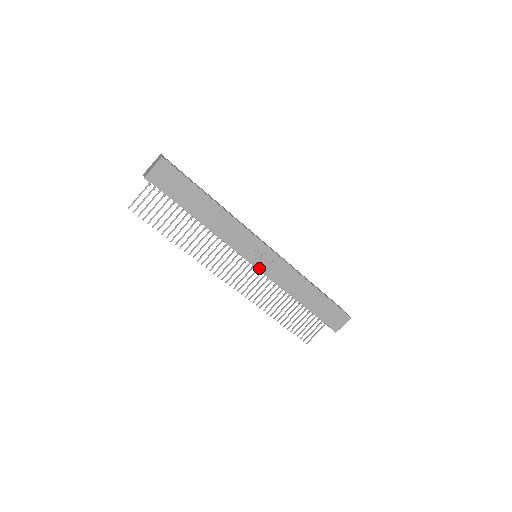
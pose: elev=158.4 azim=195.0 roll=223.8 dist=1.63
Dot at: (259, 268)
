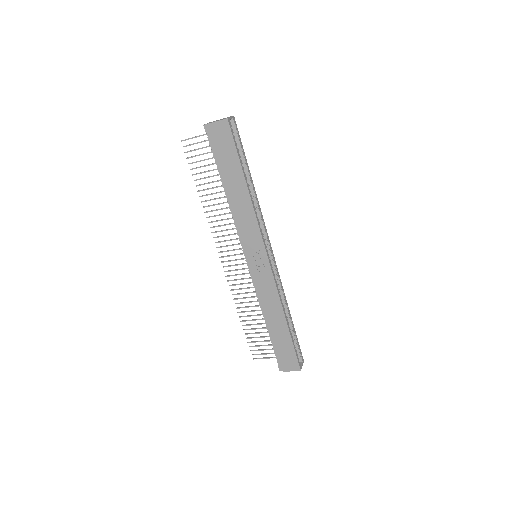
Dot at: (250, 267)
